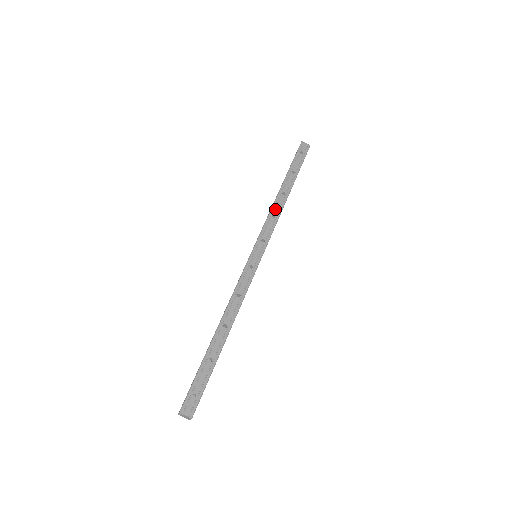
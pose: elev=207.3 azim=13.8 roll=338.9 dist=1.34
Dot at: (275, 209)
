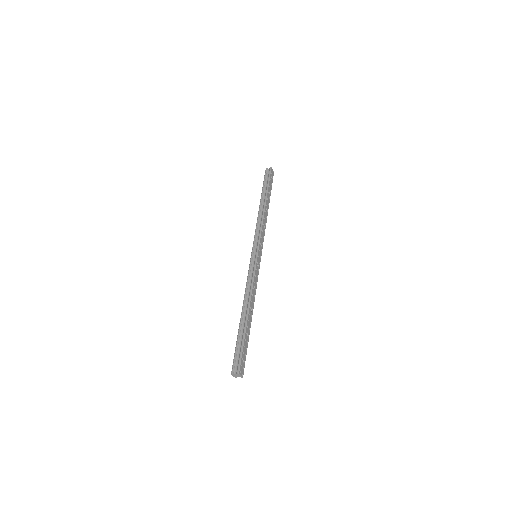
Dot at: (264, 221)
